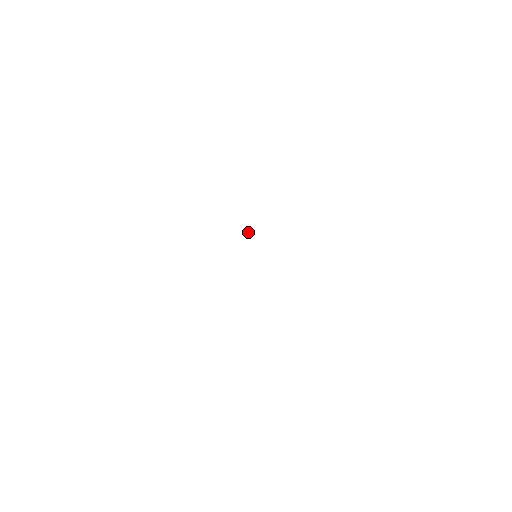
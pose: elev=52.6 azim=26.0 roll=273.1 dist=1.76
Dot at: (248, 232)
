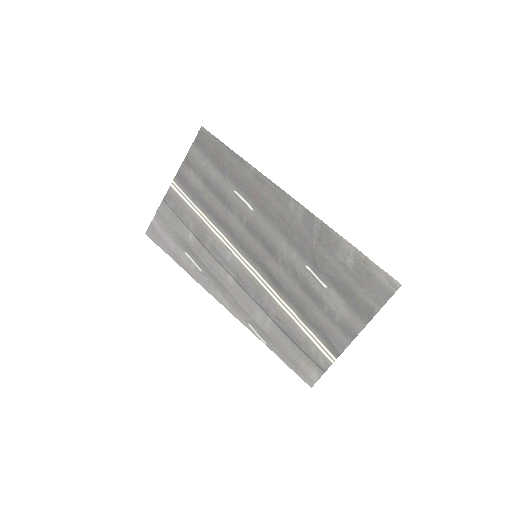
Dot at: (231, 253)
